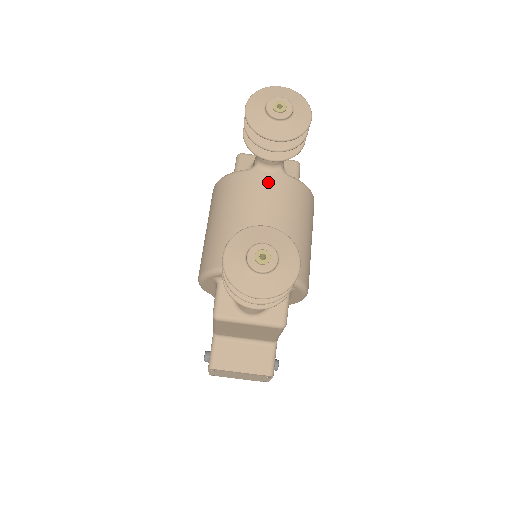
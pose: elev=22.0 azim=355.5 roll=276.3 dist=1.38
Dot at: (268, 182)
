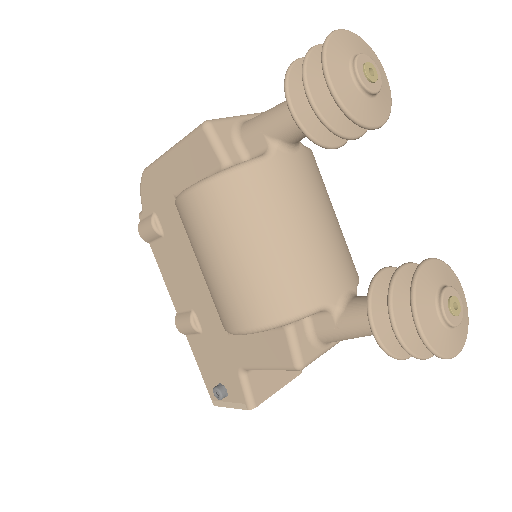
Dot at: (300, 169)
